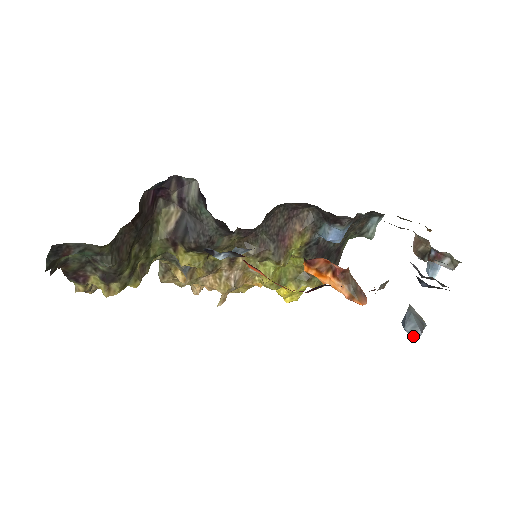
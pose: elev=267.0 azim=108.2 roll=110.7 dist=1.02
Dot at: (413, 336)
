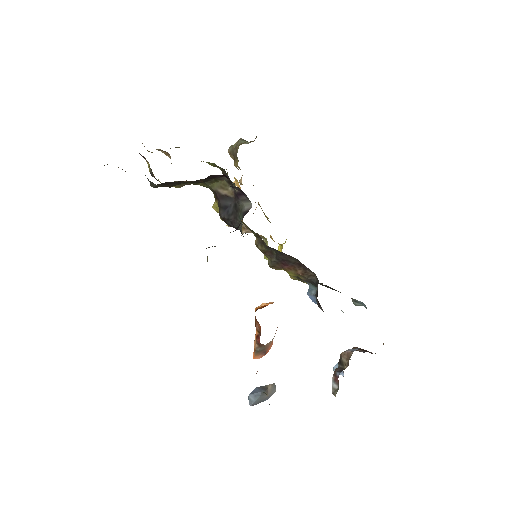
Dot at: (249, 400)
